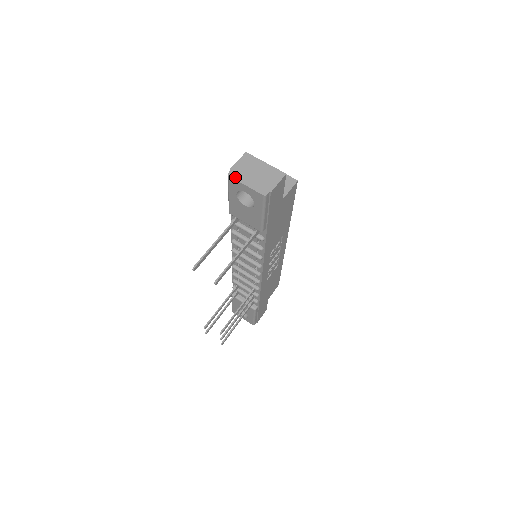
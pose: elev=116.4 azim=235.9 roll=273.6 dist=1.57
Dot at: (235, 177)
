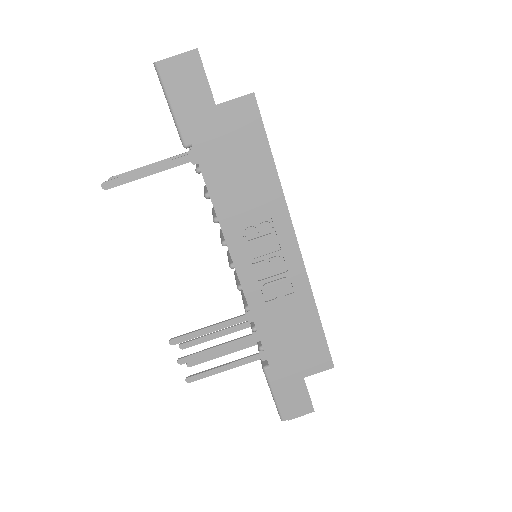
Dot at: occluded
